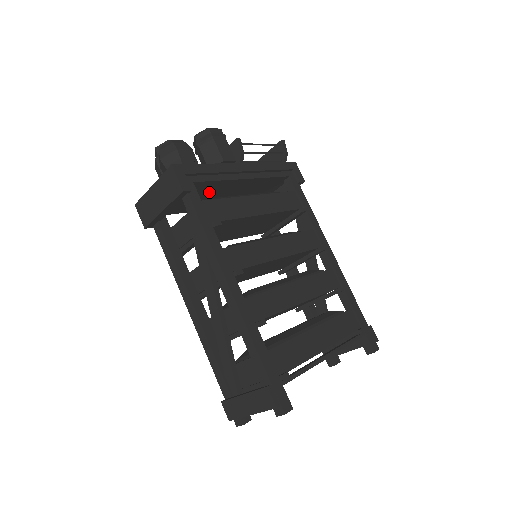
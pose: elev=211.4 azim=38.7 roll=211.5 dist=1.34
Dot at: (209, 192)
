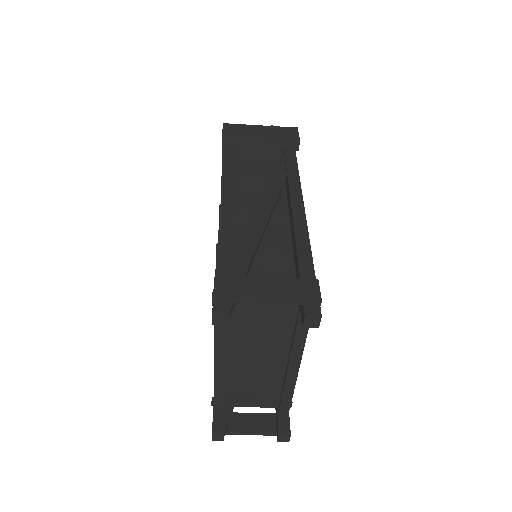
Dot at: occluded
